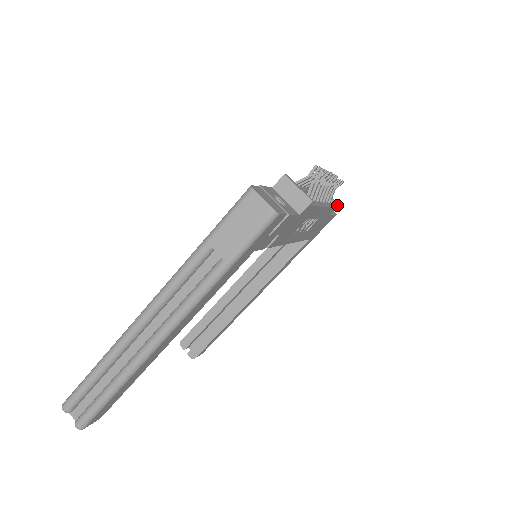
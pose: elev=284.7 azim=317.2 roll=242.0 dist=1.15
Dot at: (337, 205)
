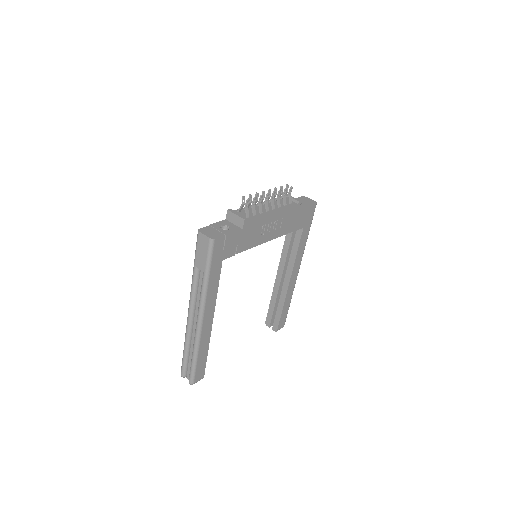
Dot at: (298, 202)
